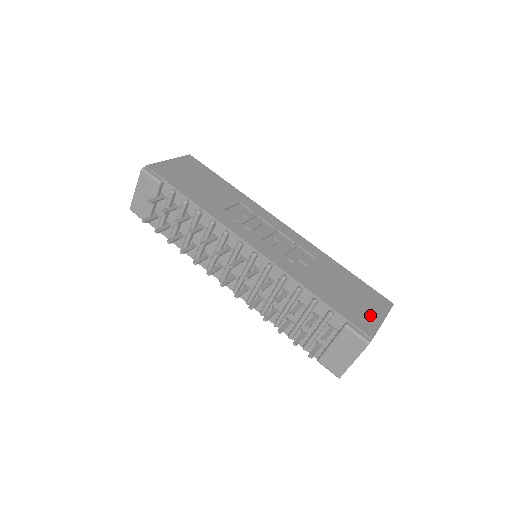
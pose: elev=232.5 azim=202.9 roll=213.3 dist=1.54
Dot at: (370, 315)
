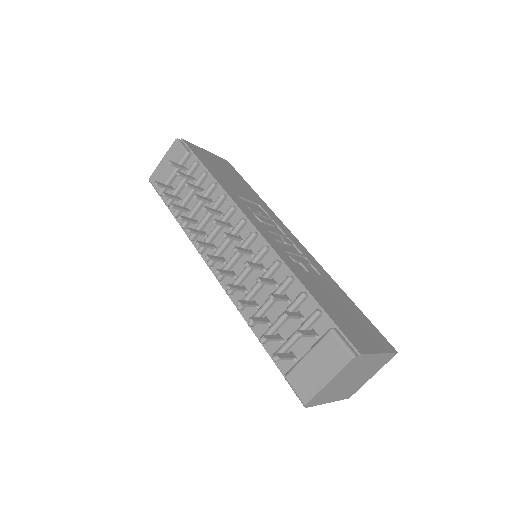
Dot at: (365, 339)
